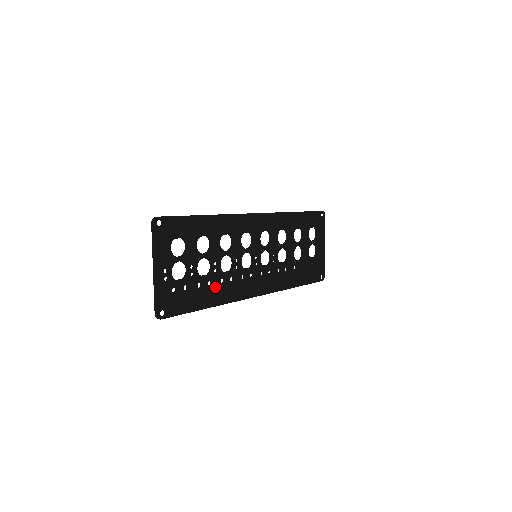
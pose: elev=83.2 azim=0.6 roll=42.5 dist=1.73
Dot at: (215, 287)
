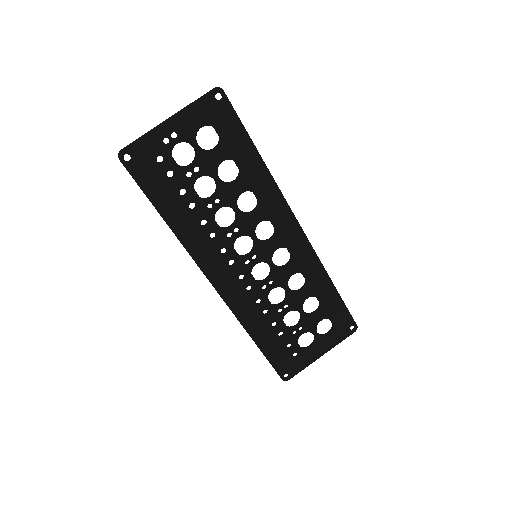
Dot at: (192, 216)
